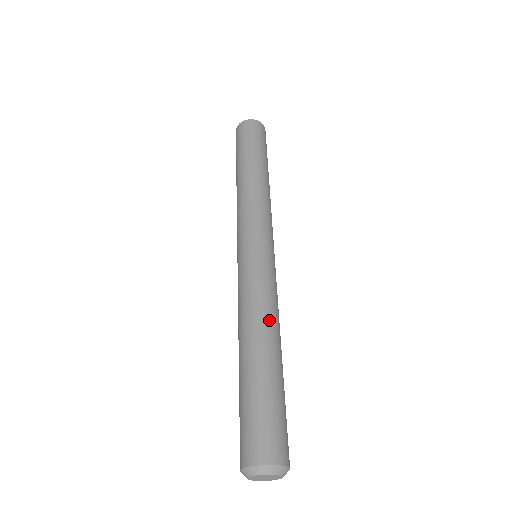
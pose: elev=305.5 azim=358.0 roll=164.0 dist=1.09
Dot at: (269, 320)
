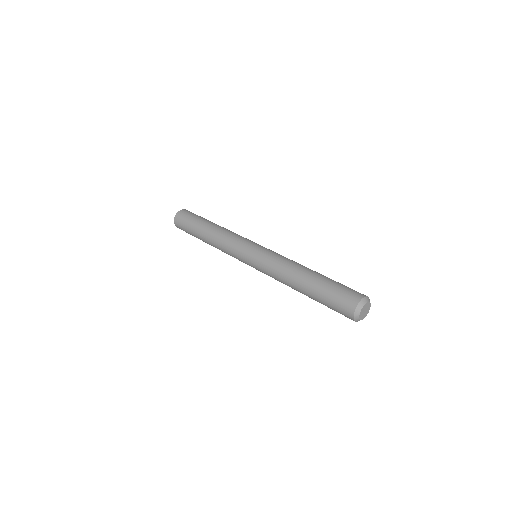
Dot at: occluded
